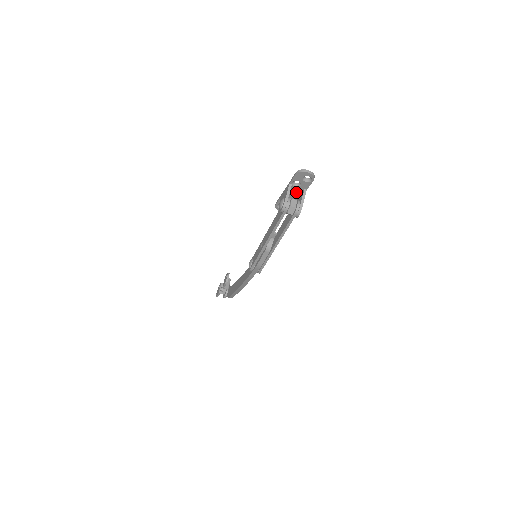
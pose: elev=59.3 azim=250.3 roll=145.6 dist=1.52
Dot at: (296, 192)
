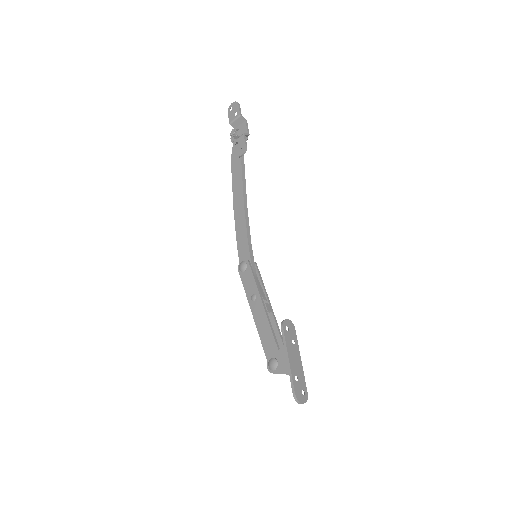
Dot at: (295, 364)
